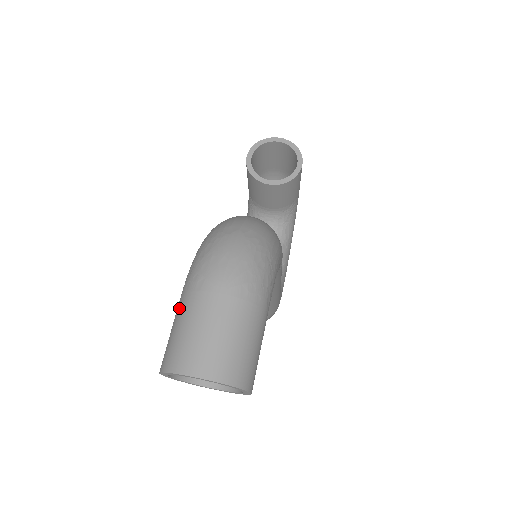
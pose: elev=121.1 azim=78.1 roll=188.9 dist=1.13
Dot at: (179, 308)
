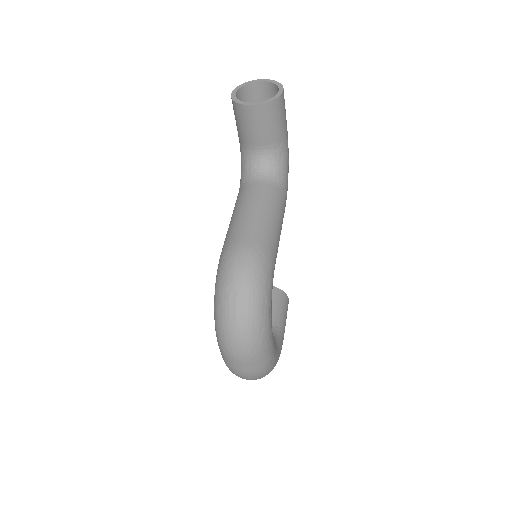
Dot at: occluded
